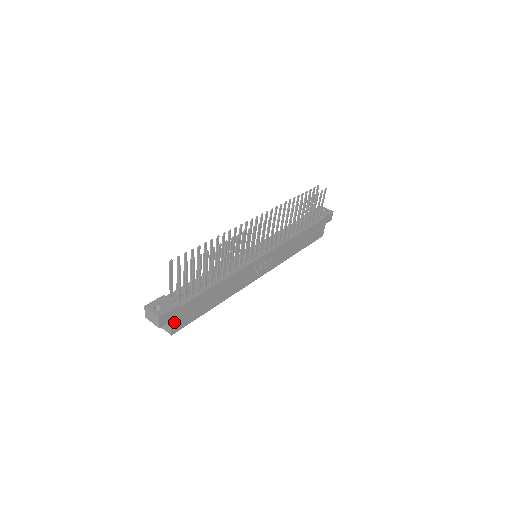
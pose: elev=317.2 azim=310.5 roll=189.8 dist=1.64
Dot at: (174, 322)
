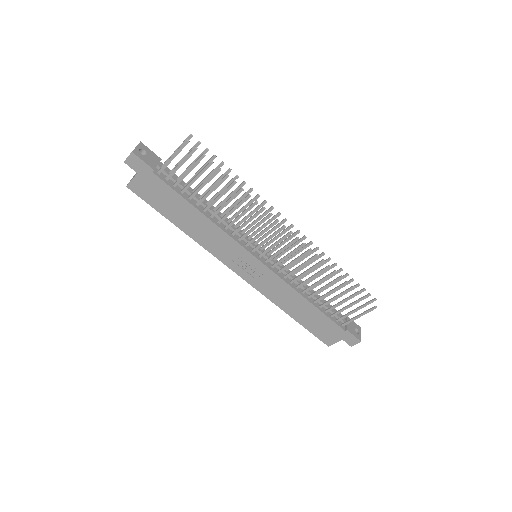
Dot at: (138, 179)
